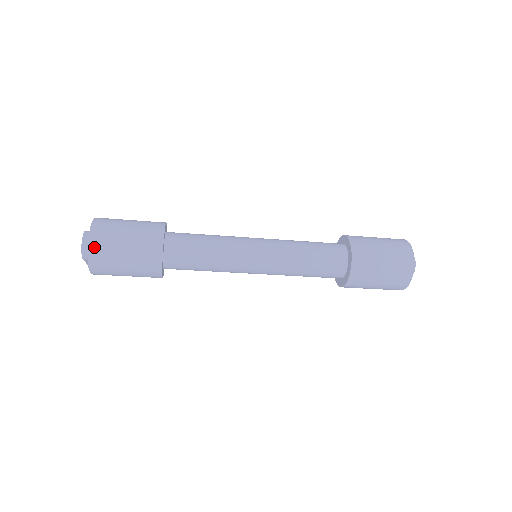
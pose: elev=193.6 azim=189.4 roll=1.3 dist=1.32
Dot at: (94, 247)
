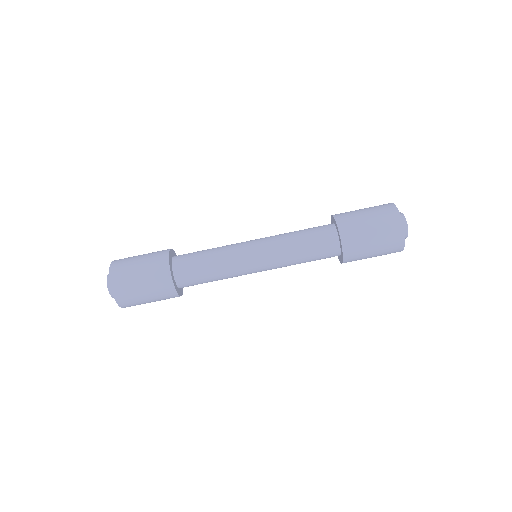
Dot at: (119, 296)
